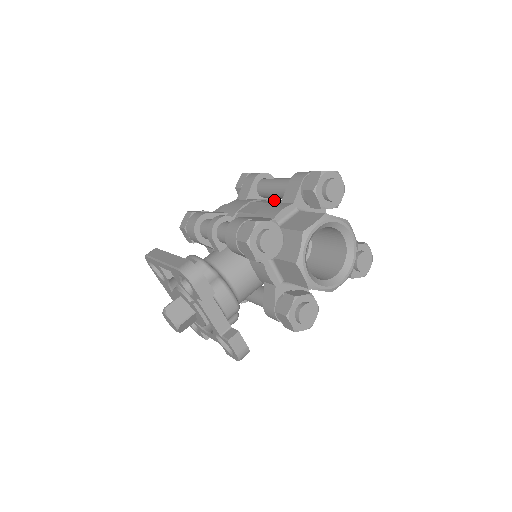
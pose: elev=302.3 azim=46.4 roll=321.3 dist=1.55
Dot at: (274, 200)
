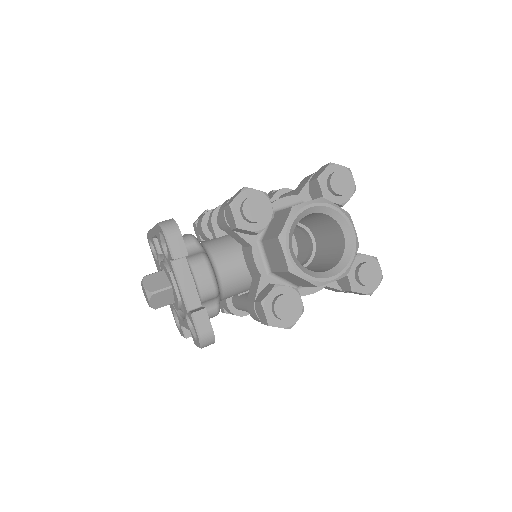
Dot at: occluded
